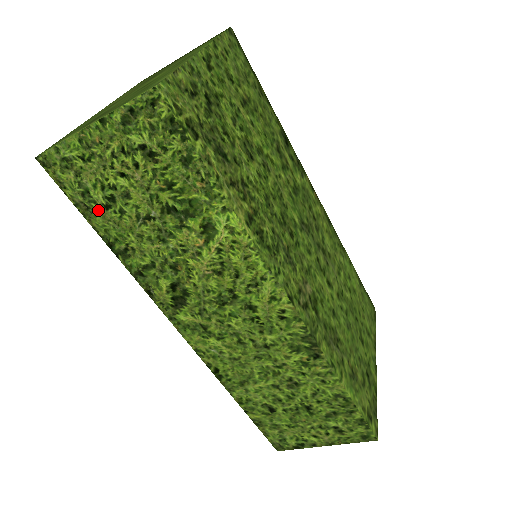
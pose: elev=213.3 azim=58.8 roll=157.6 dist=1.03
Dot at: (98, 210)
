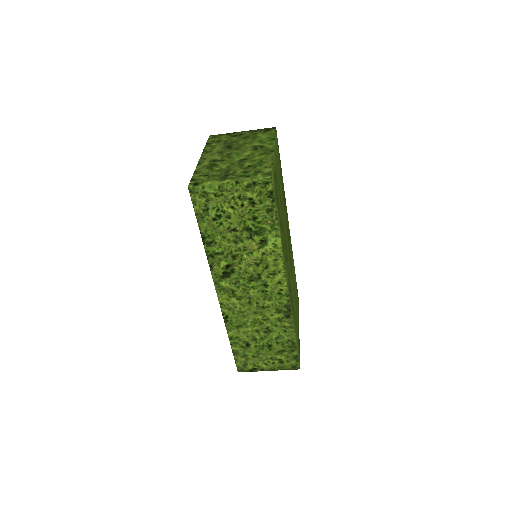
Dot at: (208, 220)
